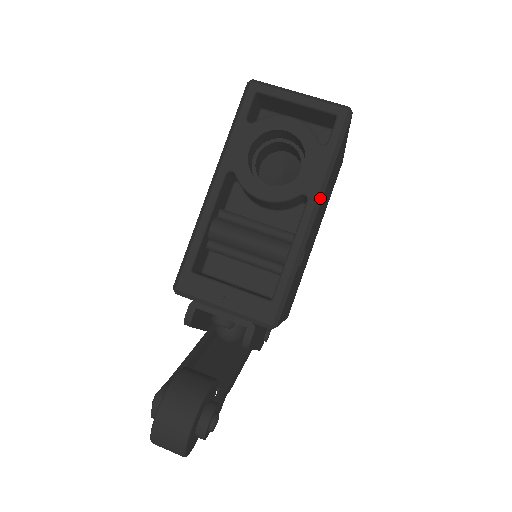
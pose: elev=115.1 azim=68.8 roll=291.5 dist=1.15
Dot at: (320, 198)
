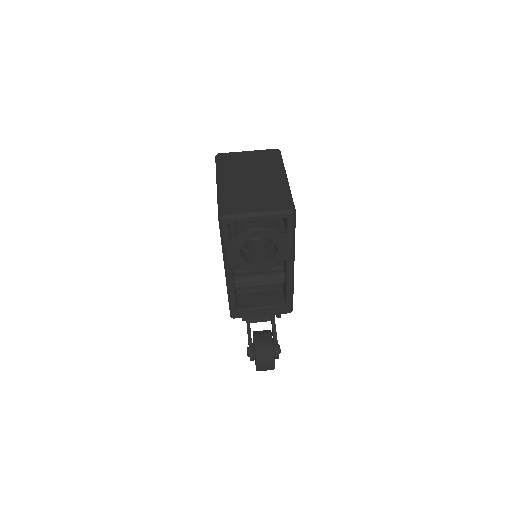
Dot at: (293, 258)
